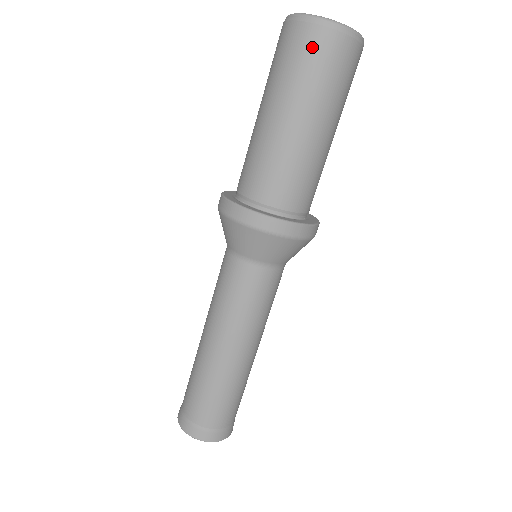
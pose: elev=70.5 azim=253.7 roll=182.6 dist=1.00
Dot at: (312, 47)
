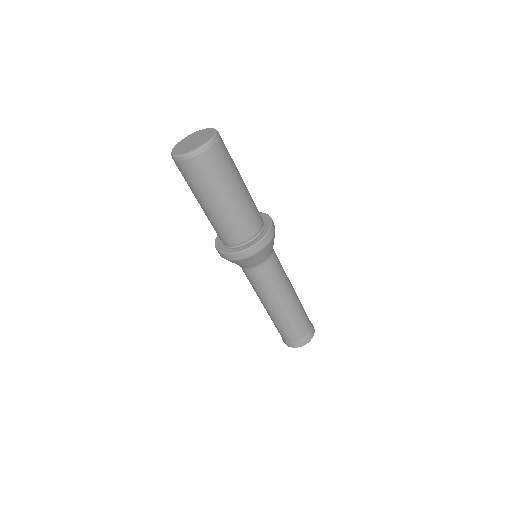
Dot at: (199, 168)
